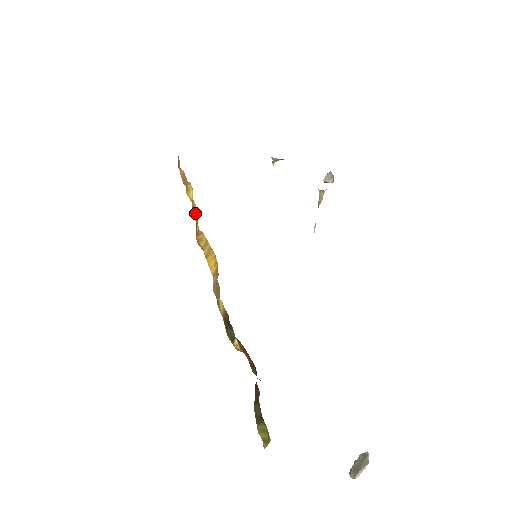
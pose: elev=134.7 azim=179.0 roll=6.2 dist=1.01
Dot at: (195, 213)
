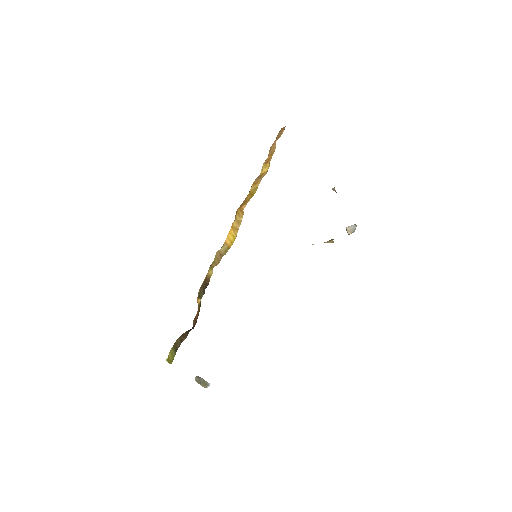
Dot at: (253, 189)
